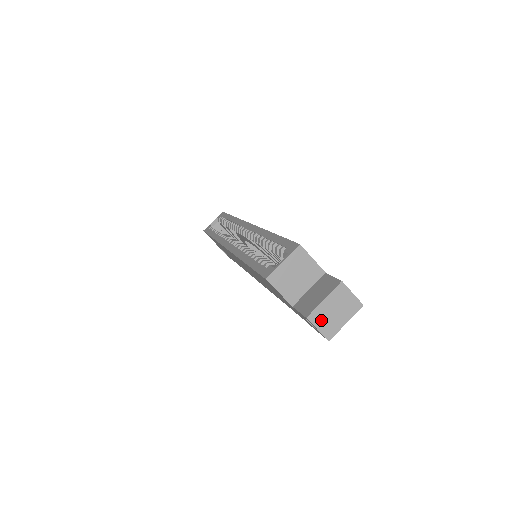
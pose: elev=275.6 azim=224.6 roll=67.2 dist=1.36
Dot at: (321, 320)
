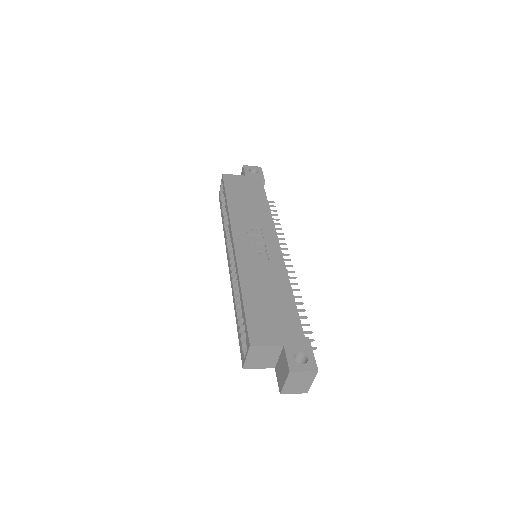
Dot at: (292, 390)
